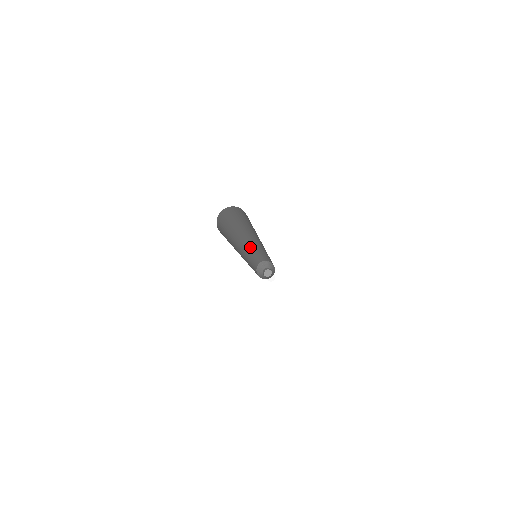
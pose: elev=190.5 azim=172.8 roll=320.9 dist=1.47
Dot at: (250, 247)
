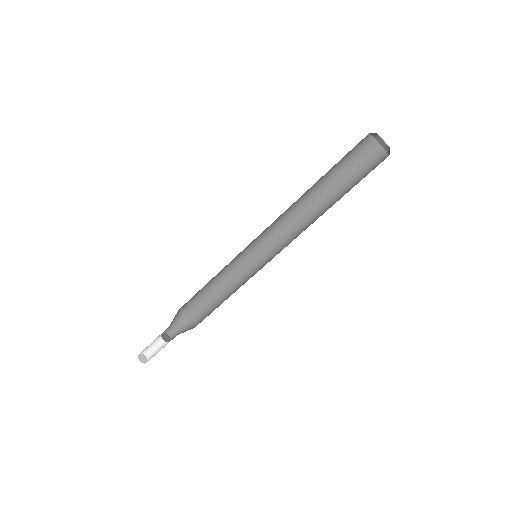
Dot at: occluded
